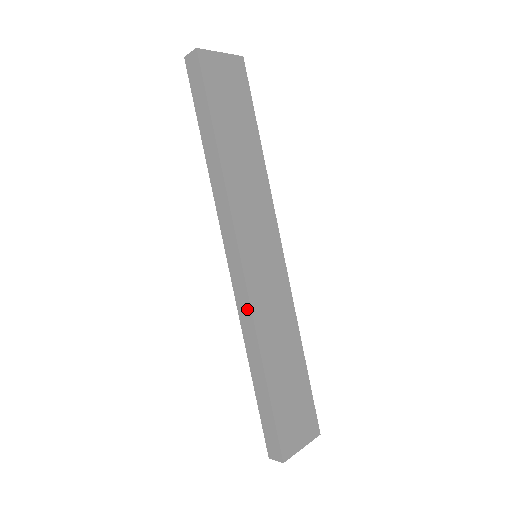
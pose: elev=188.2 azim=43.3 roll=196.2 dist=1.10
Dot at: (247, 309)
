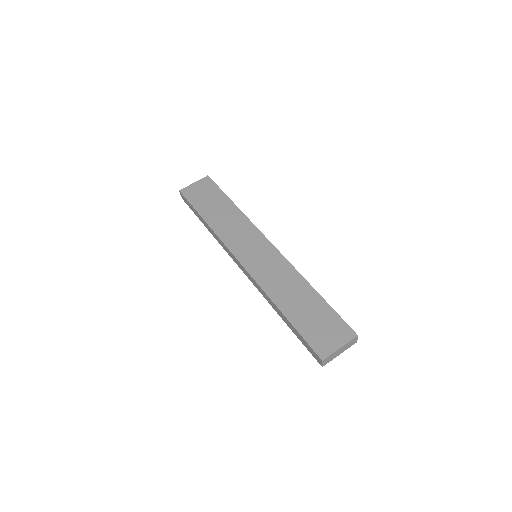
Dot at: (256, 284)
